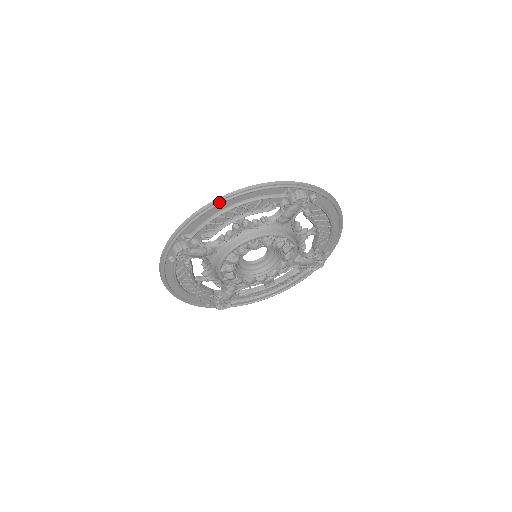
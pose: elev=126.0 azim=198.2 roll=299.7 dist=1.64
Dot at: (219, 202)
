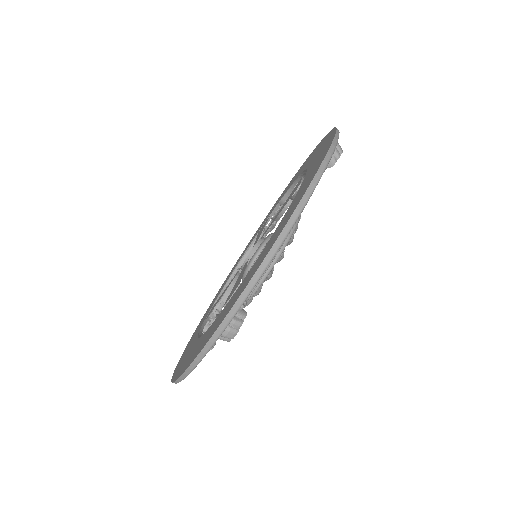
Dot at: occluded
